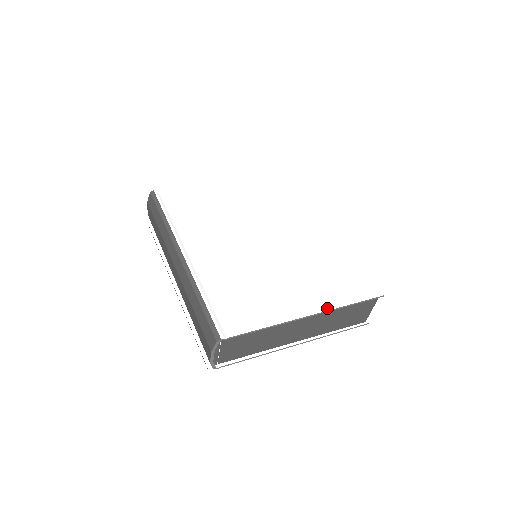
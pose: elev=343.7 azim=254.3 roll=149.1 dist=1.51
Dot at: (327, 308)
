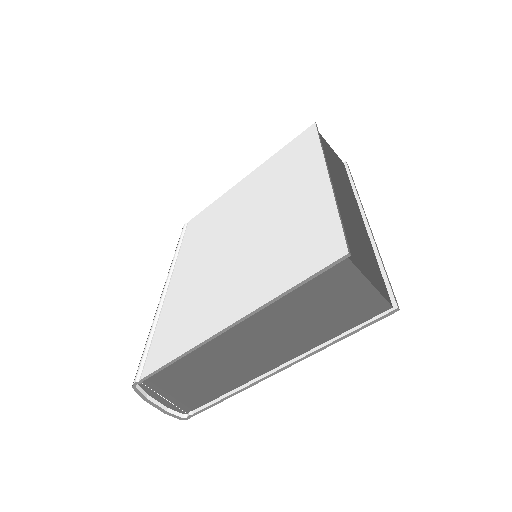
Dot at: (253, 308)
